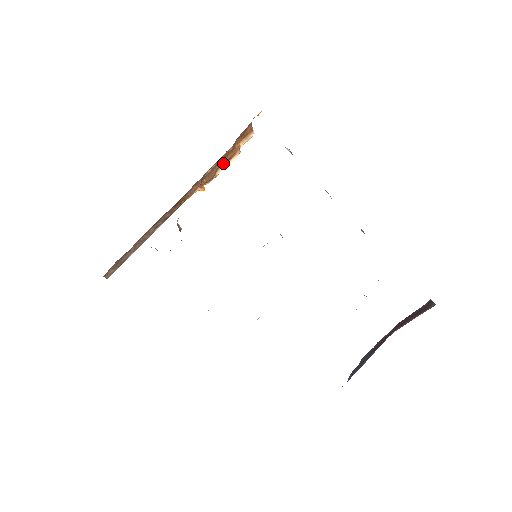
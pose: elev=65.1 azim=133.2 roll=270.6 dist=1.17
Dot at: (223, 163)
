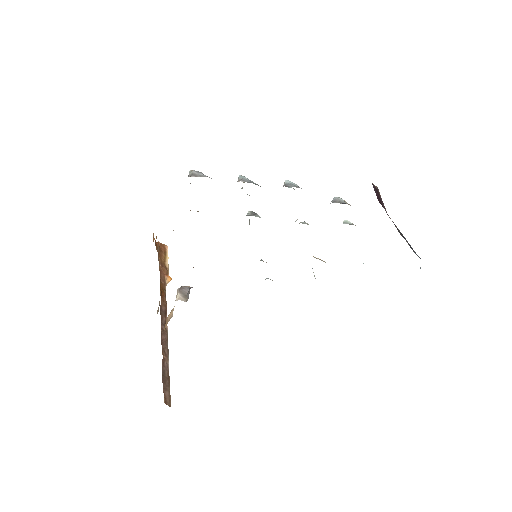
Dot at: (164, 258)
